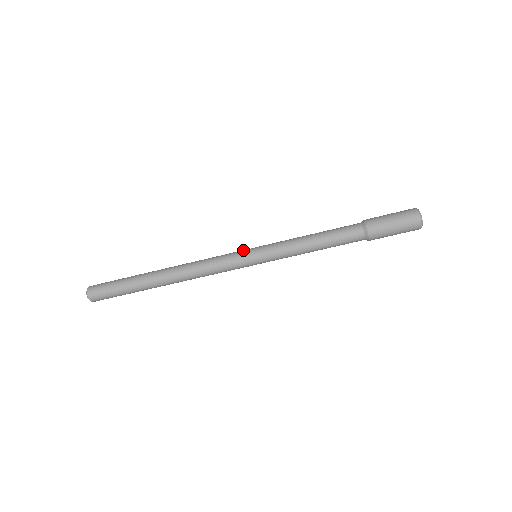
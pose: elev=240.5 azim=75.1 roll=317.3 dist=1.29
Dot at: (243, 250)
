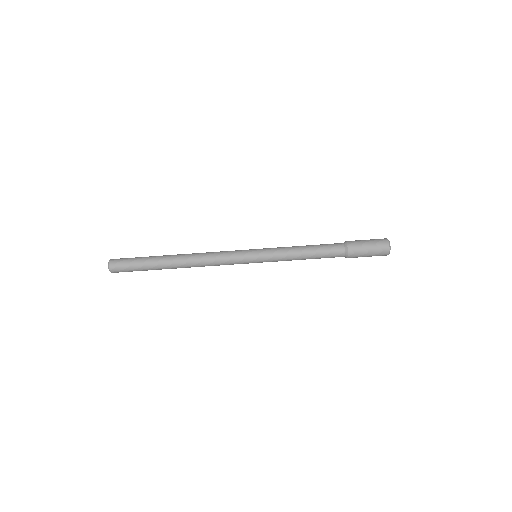
Dot at: occluded
